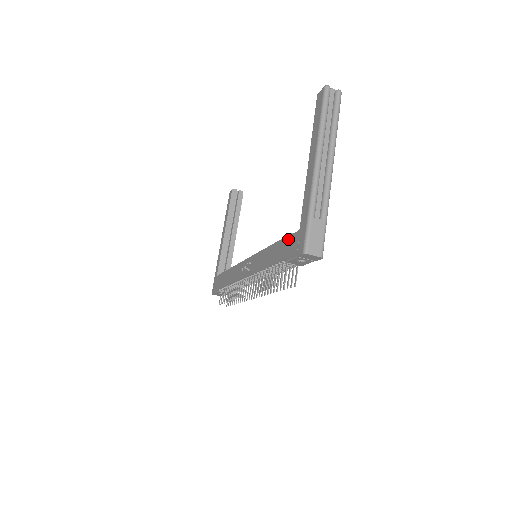
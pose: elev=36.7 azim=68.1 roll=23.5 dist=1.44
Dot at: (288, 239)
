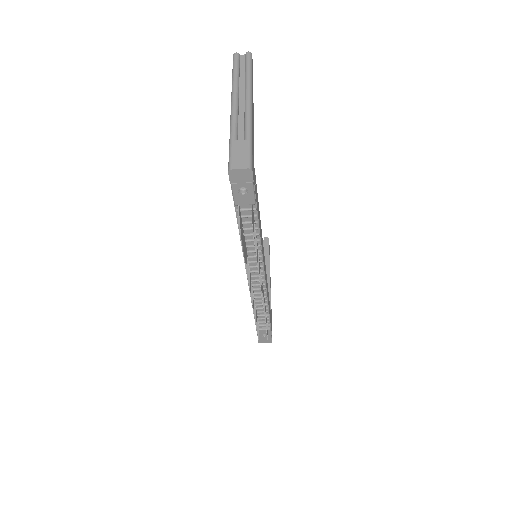
Dot at: occluded
